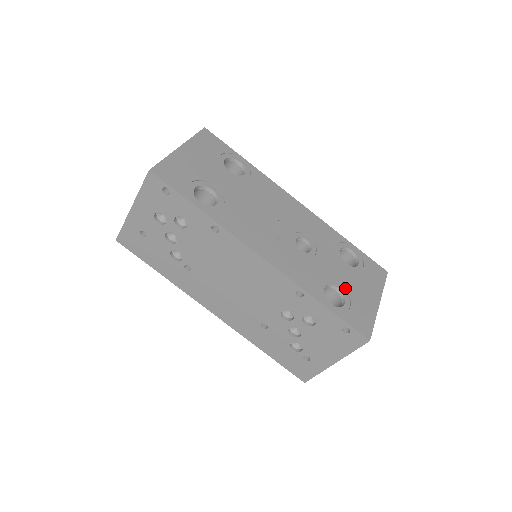
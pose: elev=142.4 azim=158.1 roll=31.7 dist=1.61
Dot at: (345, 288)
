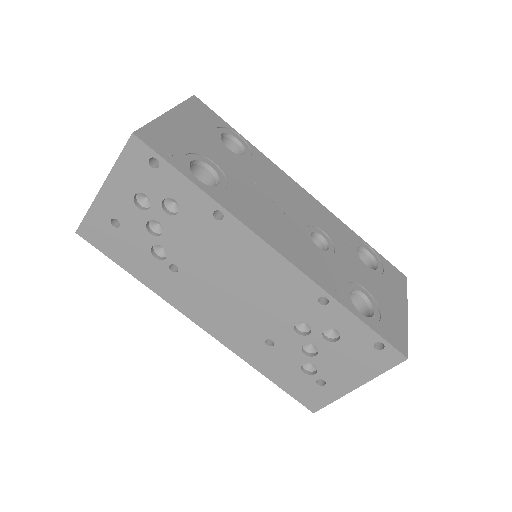
Dot at: (371, 294)
